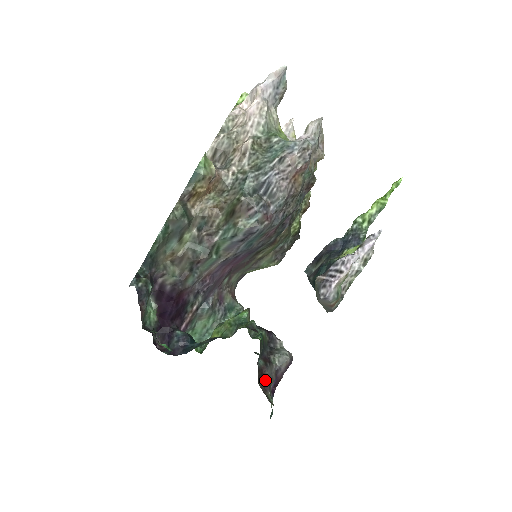
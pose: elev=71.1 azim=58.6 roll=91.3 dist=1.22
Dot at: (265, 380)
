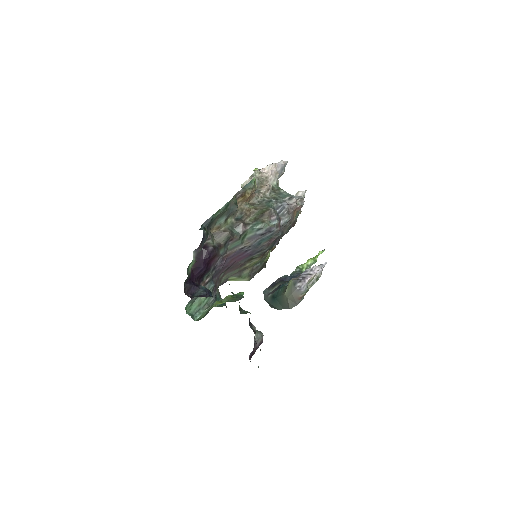
Dot at: occluded
